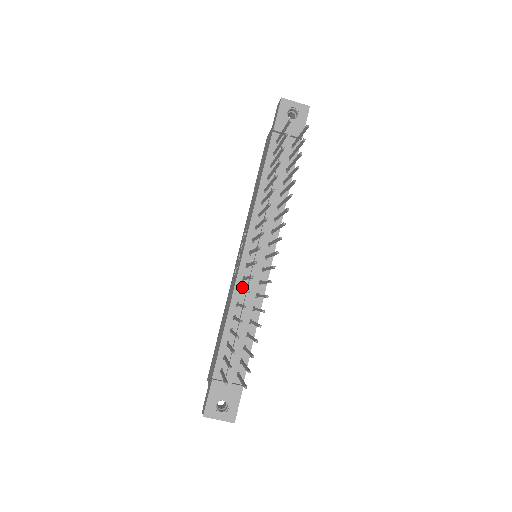
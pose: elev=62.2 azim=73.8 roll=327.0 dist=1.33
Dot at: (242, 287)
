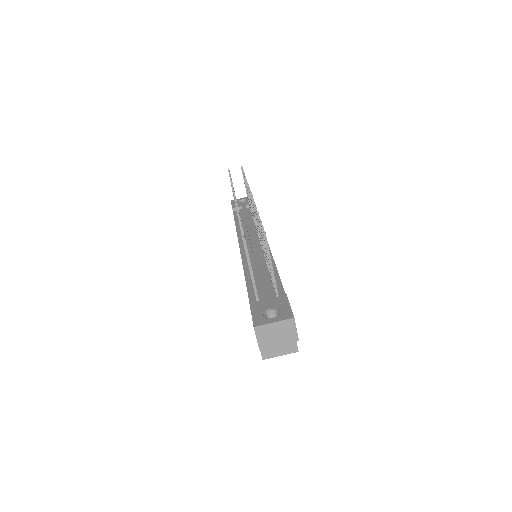
Dot at: occluded
